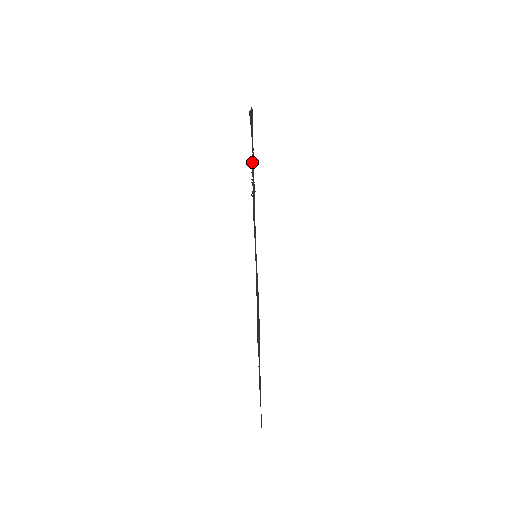
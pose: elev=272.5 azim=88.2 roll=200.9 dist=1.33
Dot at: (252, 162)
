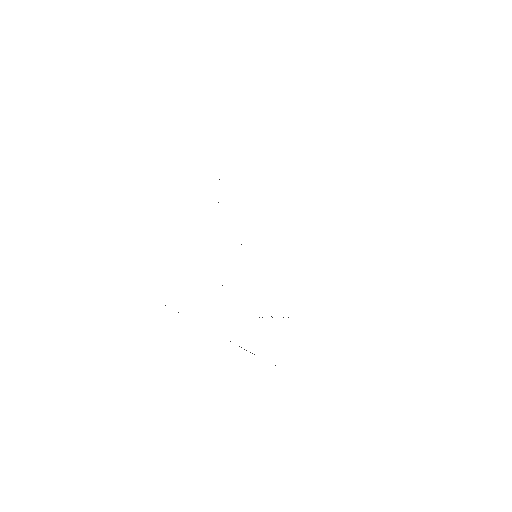
Dot at: occluded
